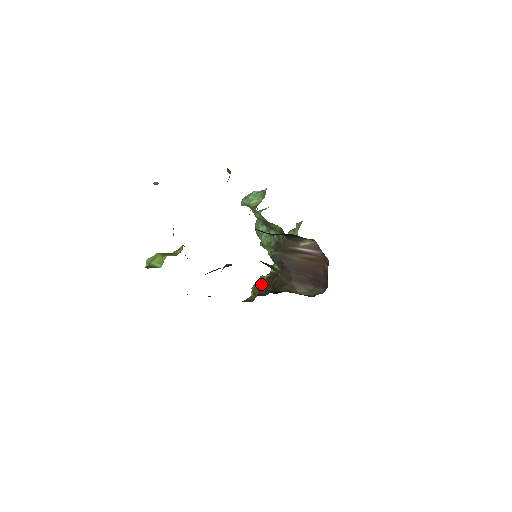
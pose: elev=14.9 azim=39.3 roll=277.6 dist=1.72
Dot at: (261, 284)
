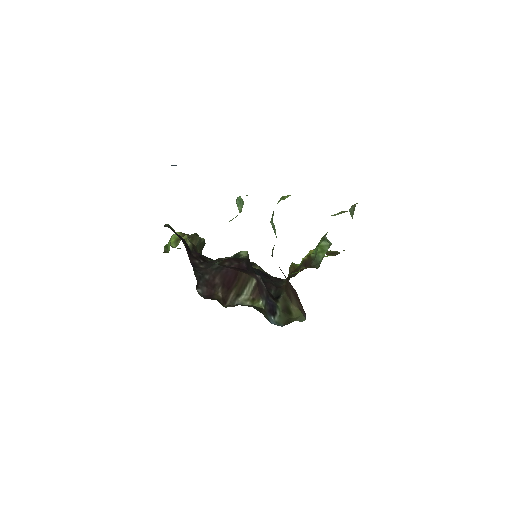
Dot at: (295, 266)
